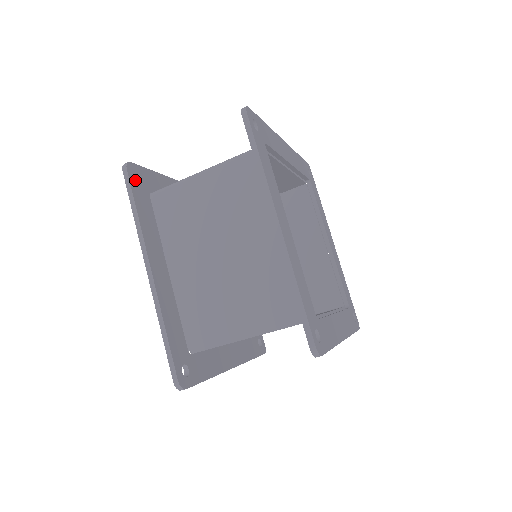
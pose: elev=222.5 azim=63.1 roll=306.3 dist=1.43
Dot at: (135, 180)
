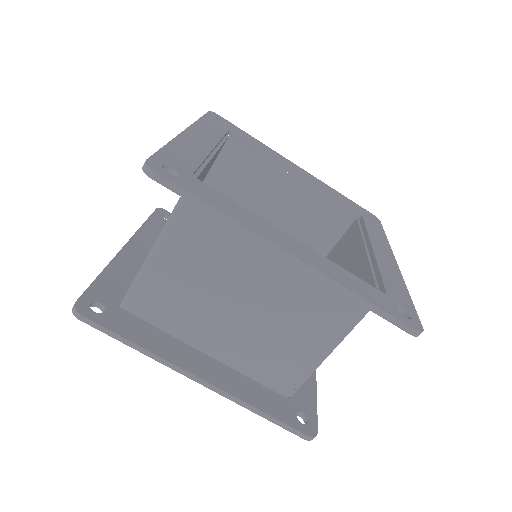
Dot at: (98, 314)
